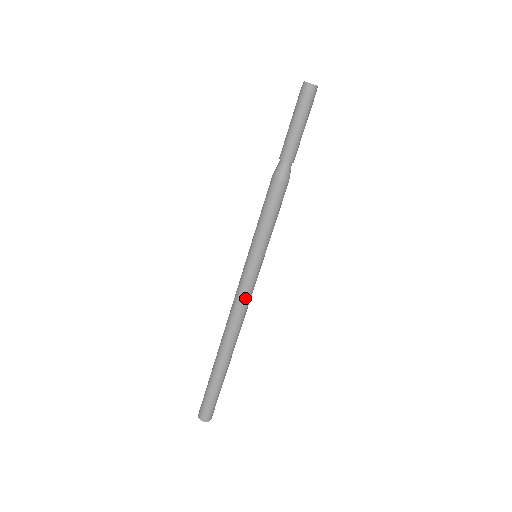
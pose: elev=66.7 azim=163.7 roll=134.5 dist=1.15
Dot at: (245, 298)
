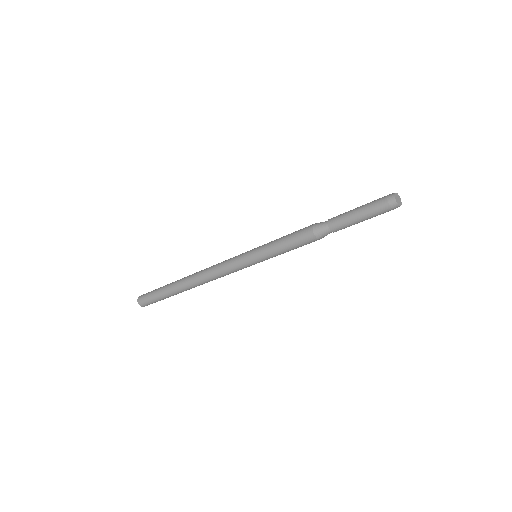
Dot at: occluded
